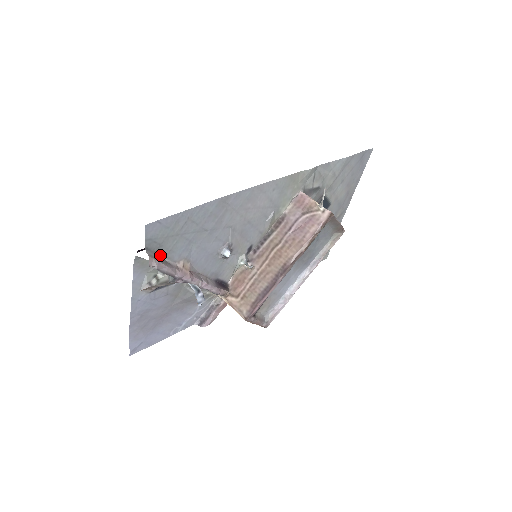
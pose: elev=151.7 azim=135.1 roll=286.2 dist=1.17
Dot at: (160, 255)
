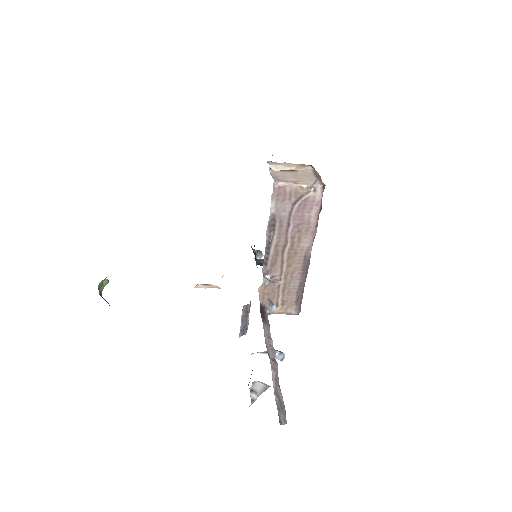
Dot at: occluded
